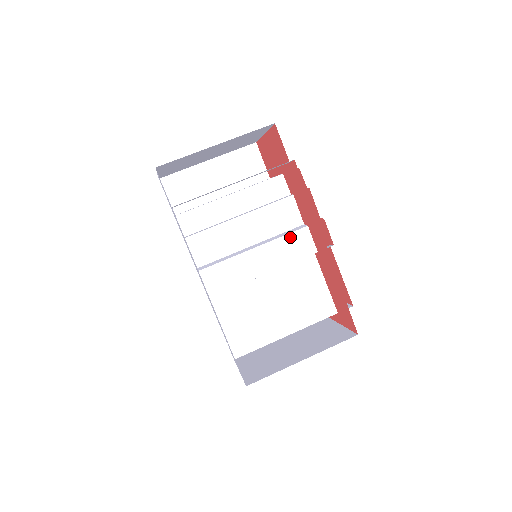
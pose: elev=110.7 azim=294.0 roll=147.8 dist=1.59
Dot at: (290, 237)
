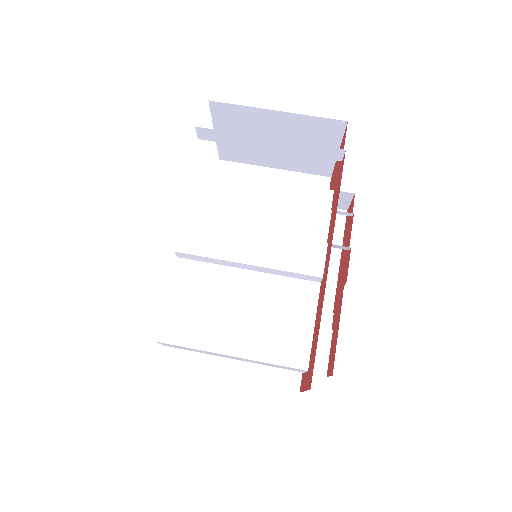
Dot at: (301, 243)
